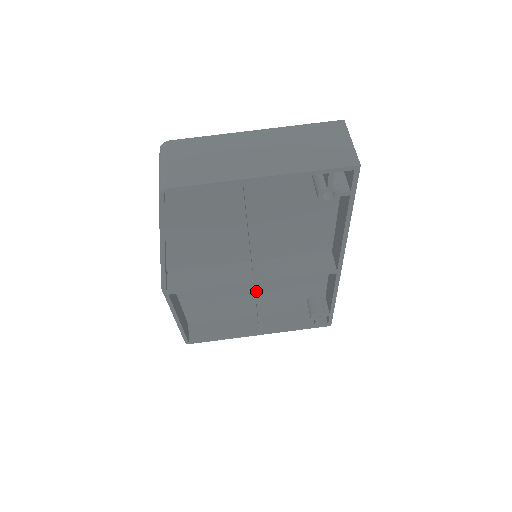
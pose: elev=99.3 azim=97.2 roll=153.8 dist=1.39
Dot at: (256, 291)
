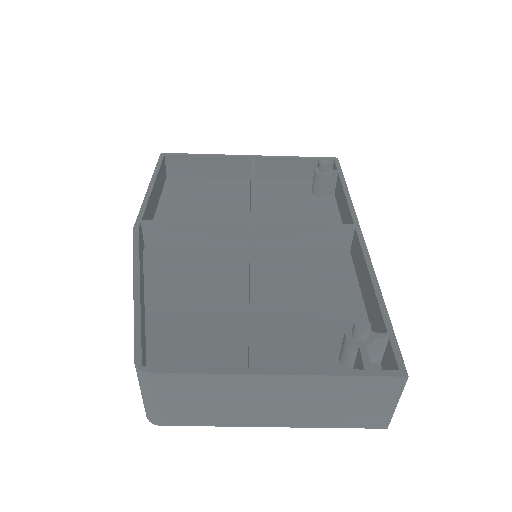
Dot at: occluded
